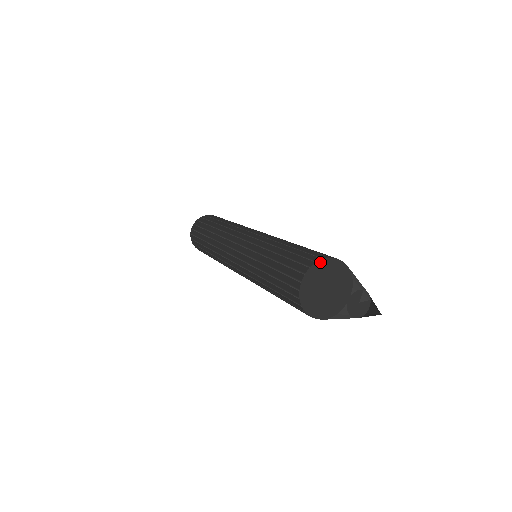
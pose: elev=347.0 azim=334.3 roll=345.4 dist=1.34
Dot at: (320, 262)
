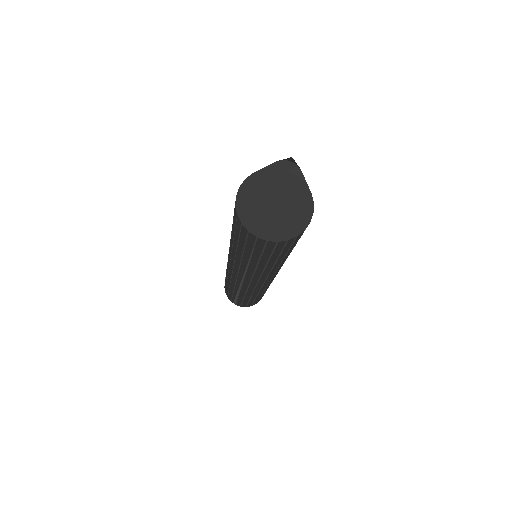
Dot at: occluded
